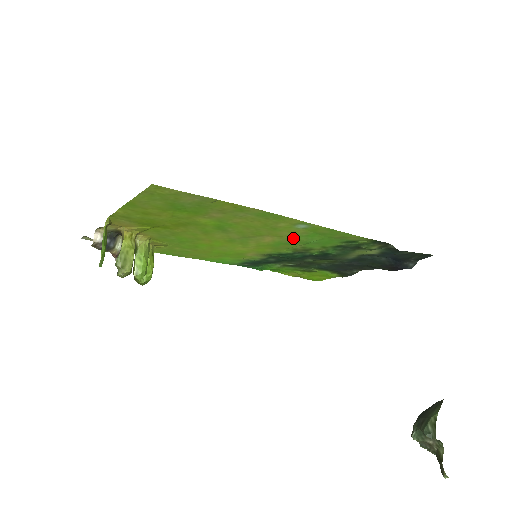
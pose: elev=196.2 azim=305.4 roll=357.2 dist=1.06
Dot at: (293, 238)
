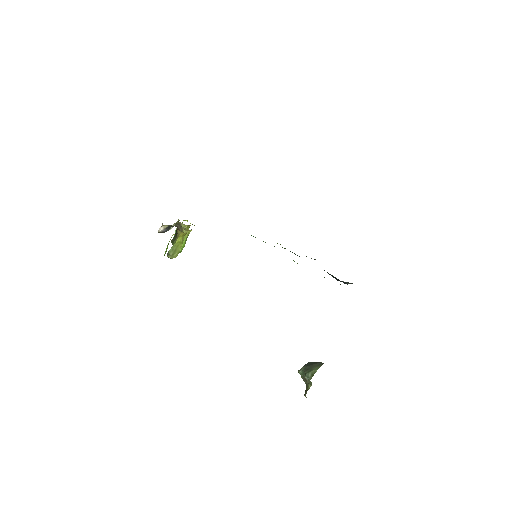
Dot at: occluded
